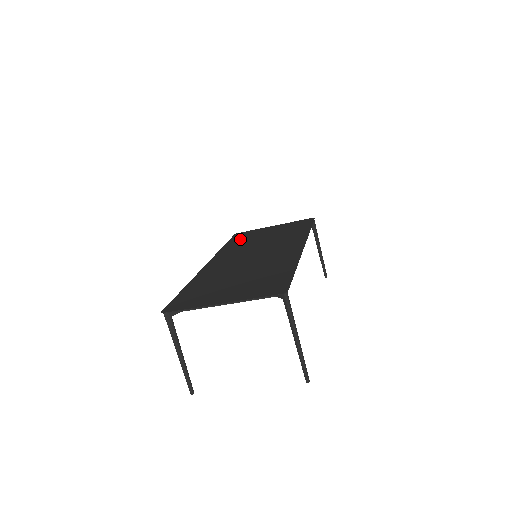
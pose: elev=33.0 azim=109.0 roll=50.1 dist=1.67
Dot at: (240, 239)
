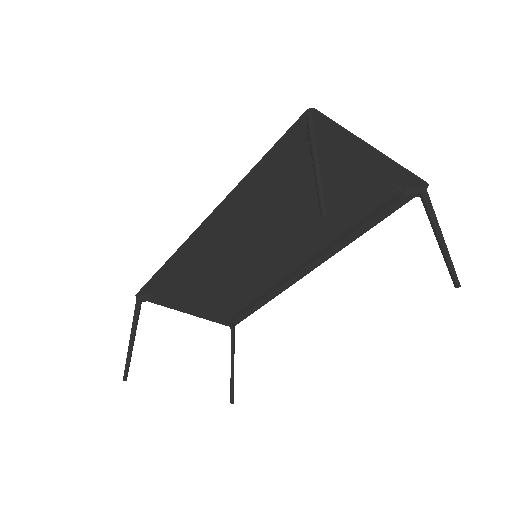
Dot at: occluded
